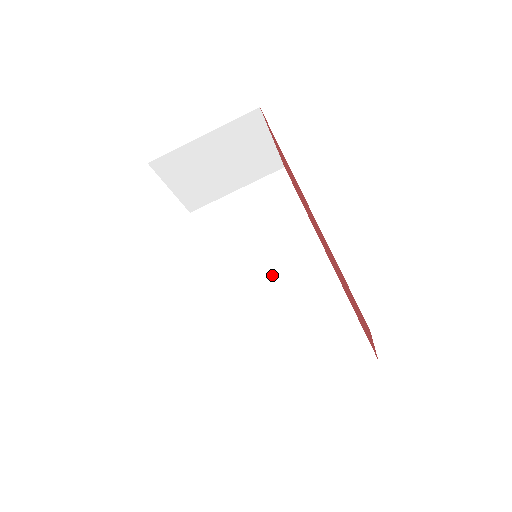
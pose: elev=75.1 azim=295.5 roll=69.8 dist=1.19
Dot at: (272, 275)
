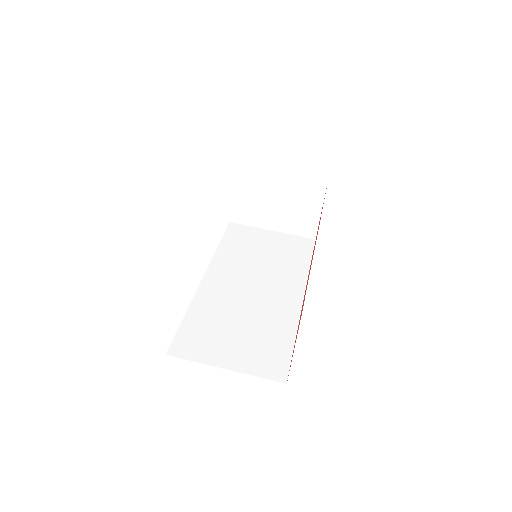
Dot at: (254, 288)
